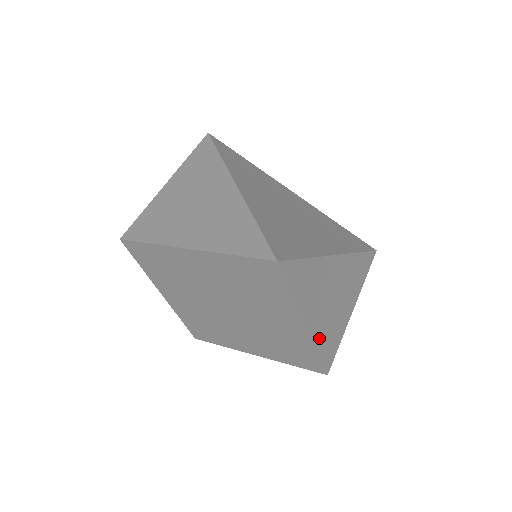
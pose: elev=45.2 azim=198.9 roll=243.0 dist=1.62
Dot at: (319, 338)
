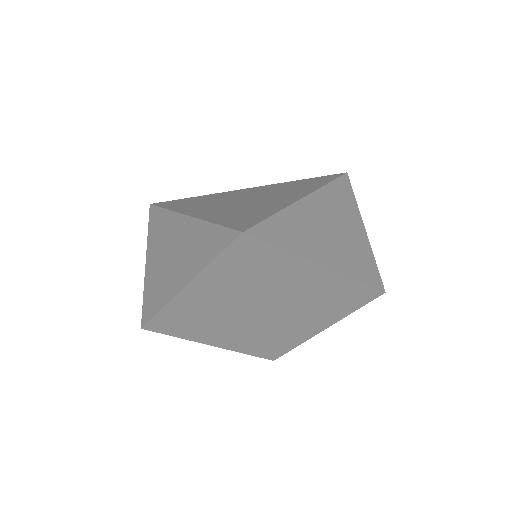
Dot at: (346, 268)
